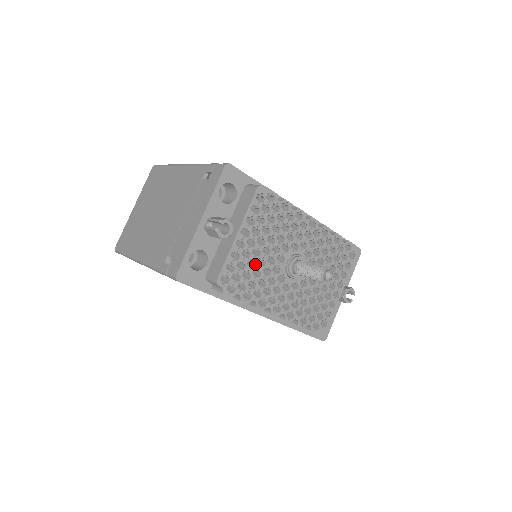
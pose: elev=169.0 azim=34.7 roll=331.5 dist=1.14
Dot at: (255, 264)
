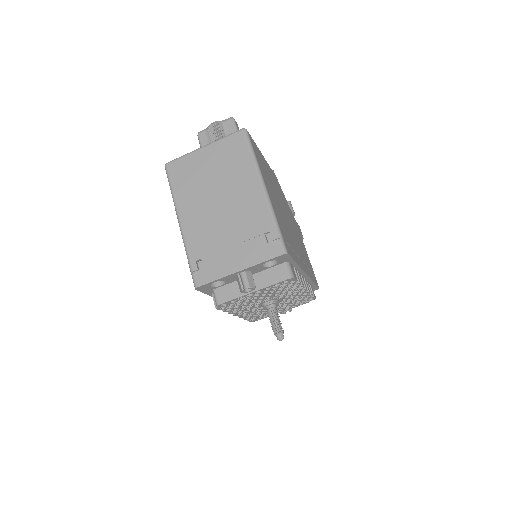
Dot at: (248, 301)
